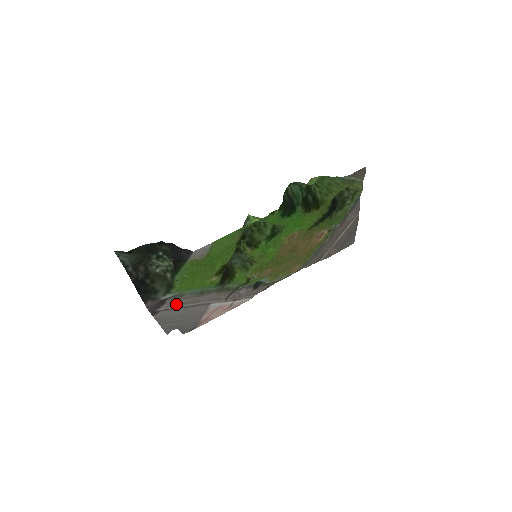
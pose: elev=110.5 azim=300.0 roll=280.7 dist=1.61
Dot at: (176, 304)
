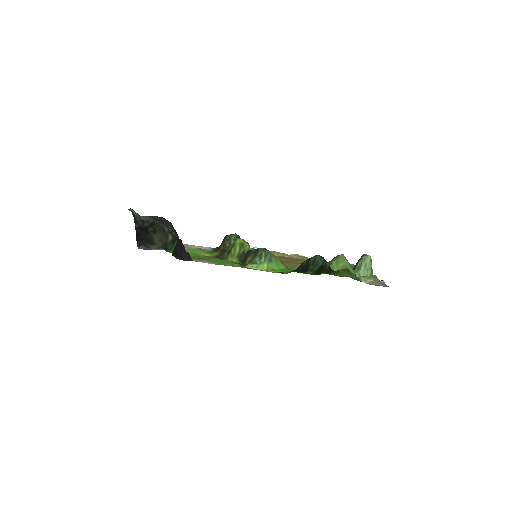
Dot at: occluded
